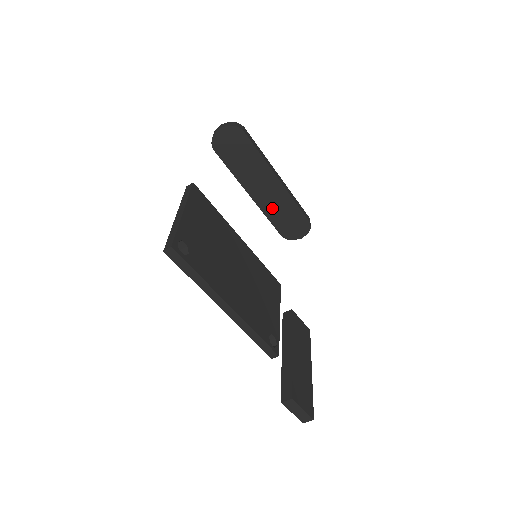
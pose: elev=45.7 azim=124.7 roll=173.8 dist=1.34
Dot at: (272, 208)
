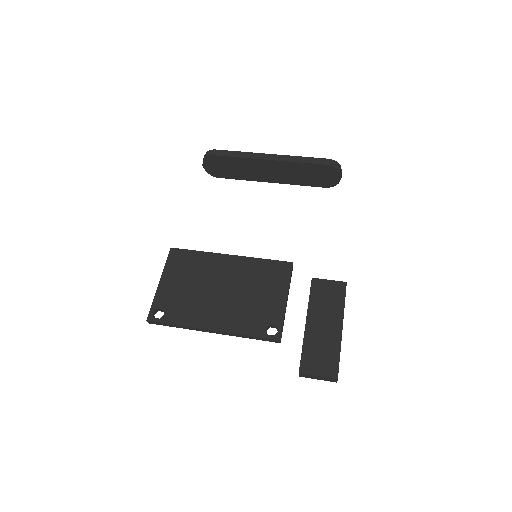
Dot at: (293, 178)
